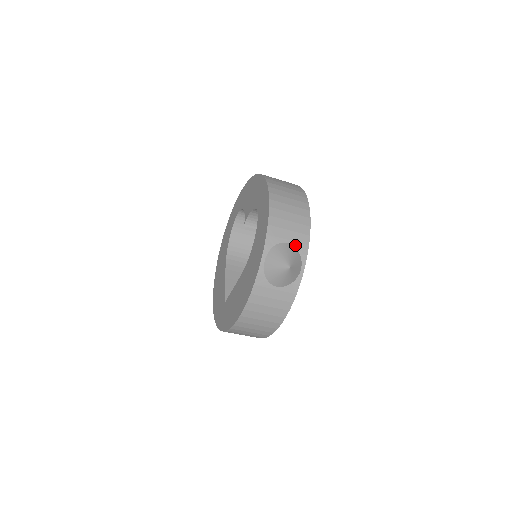
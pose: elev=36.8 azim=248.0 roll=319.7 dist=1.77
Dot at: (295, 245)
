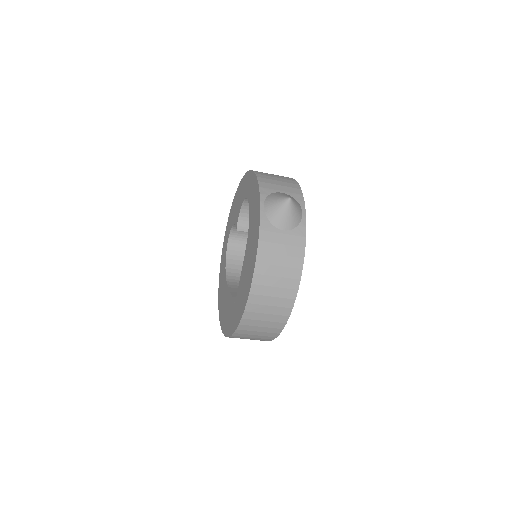
Dot at: (289, 194)
